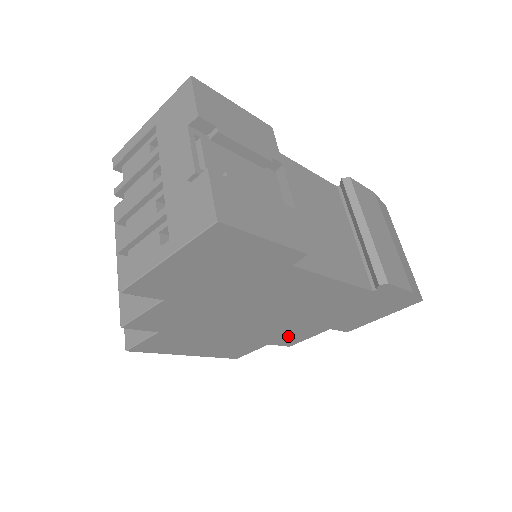
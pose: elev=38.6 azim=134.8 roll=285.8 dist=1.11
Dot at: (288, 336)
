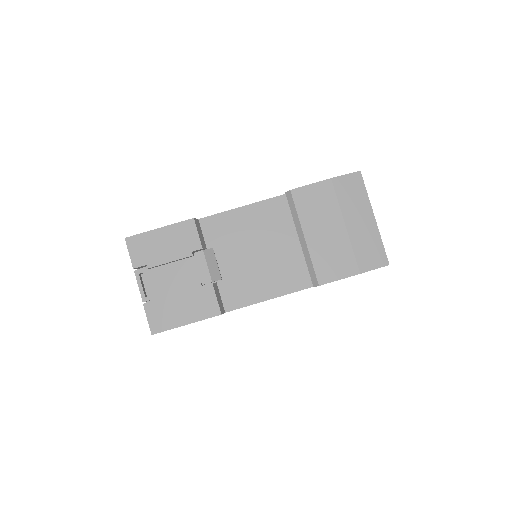
Dot at: occluded
